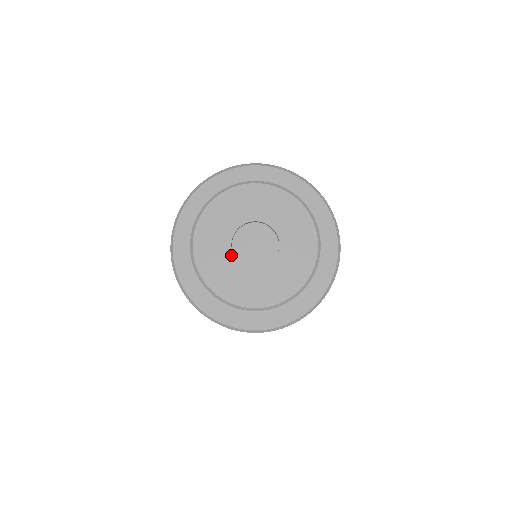
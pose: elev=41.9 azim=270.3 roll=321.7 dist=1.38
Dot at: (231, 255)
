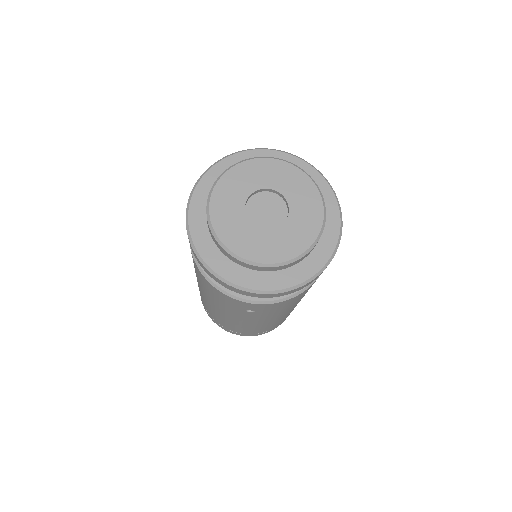
Dot at: (244, 214)
